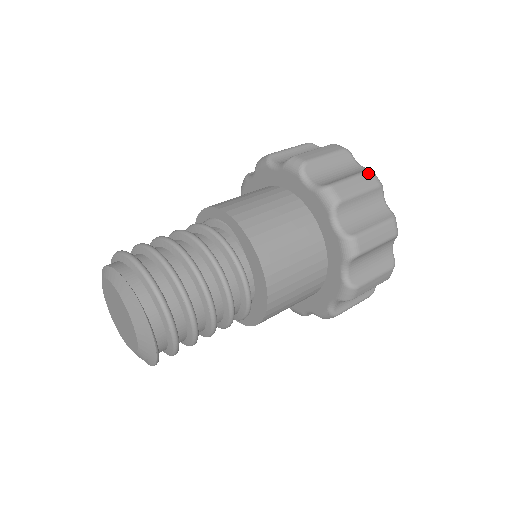
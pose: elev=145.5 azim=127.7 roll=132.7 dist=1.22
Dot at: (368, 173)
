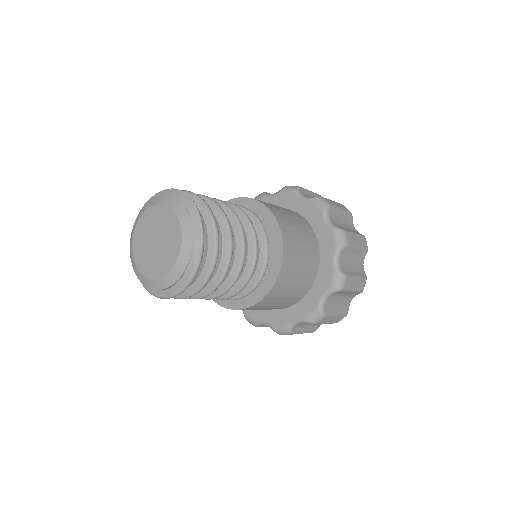
Dot at: occluded
